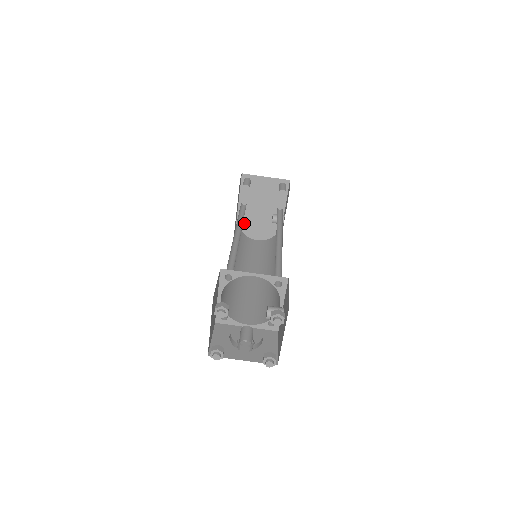
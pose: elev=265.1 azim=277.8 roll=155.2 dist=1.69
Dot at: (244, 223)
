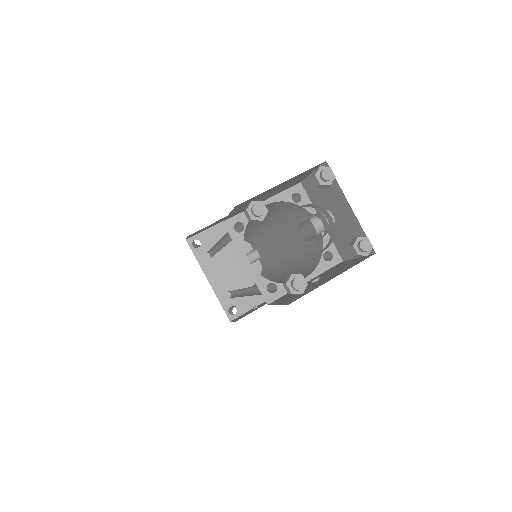
Dot at: (224, 290)
